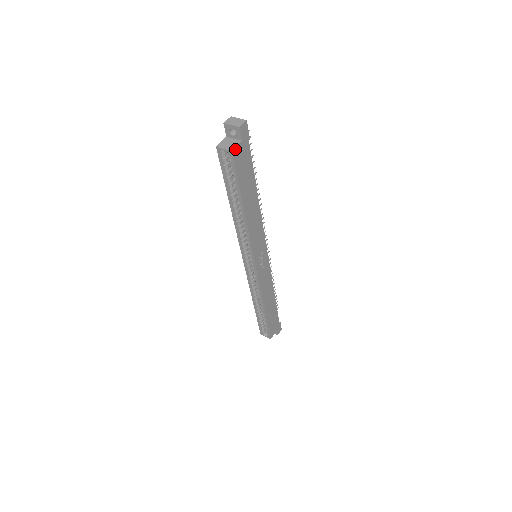
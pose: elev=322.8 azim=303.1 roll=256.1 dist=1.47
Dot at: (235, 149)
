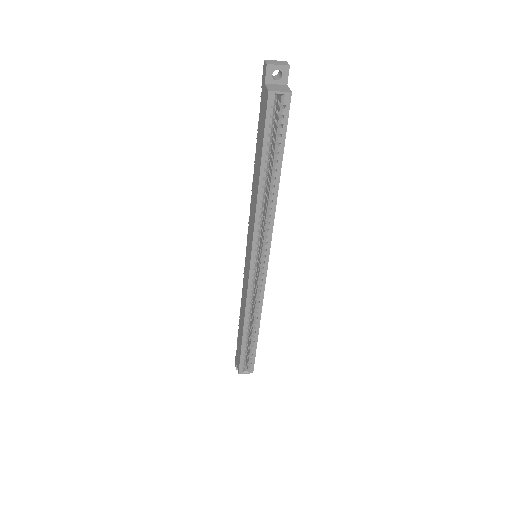
Dot at: (289, 92)
